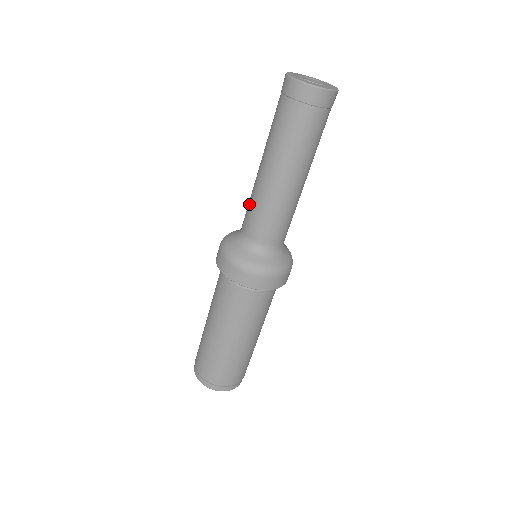
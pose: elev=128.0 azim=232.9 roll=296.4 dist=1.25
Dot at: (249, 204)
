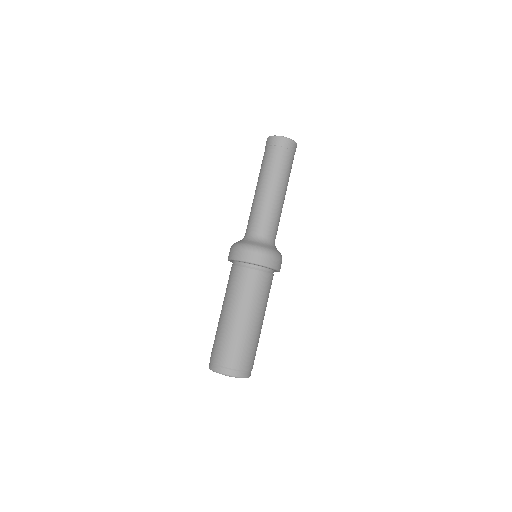
Dot at: occluded
